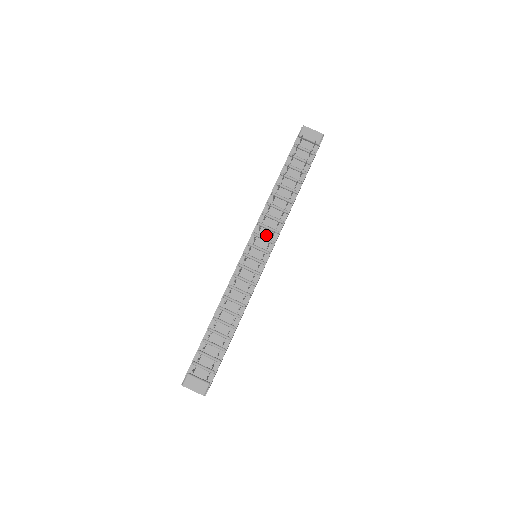
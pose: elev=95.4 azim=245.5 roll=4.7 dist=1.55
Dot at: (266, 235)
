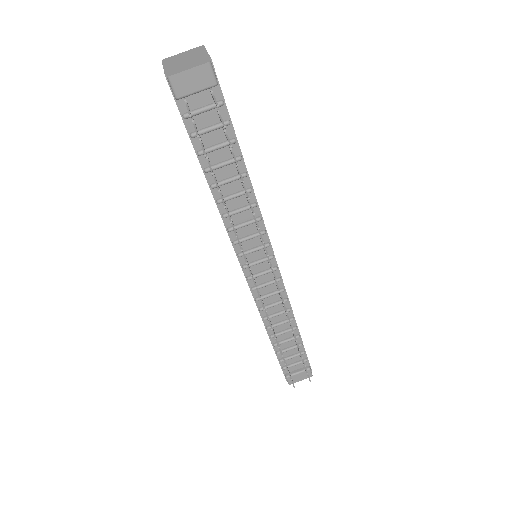
Dot at: (253, 244)
